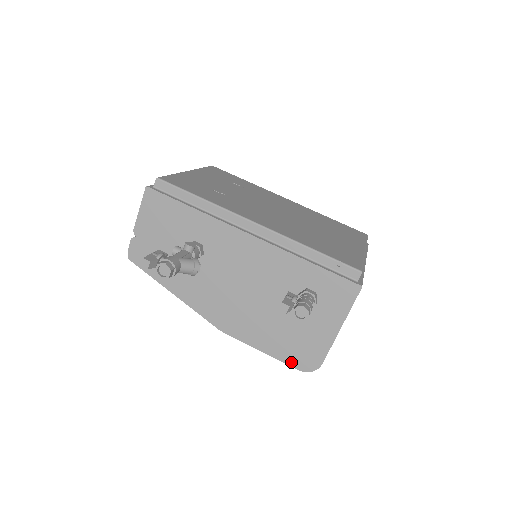
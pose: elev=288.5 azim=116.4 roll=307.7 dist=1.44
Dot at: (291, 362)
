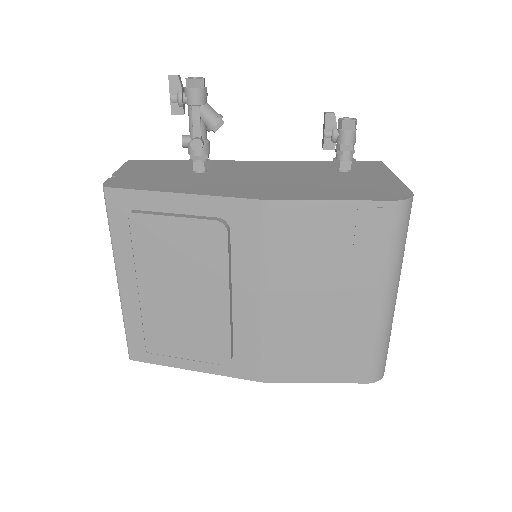
Dot at: (378, 198)
